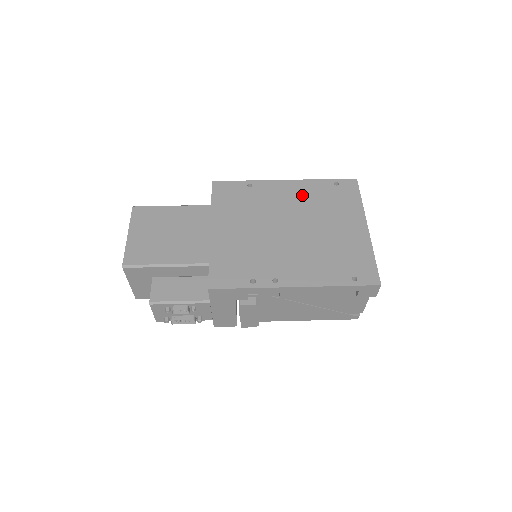
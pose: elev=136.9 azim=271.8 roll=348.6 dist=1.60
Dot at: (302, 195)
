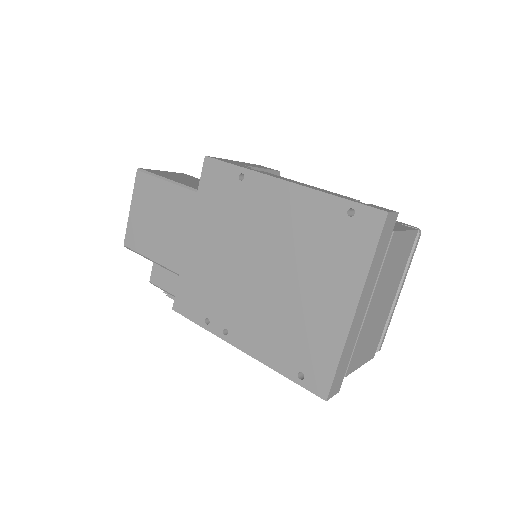
Dot at: (295, 218)
